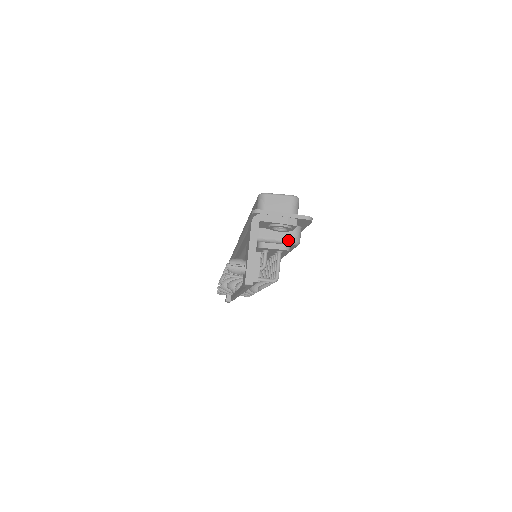
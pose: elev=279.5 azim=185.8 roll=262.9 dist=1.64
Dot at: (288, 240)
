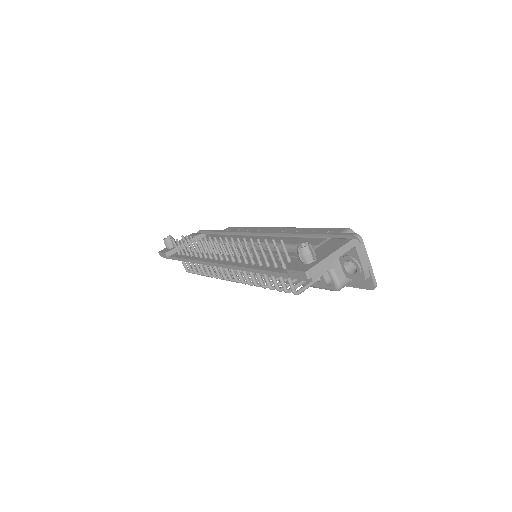
Dot at: (338, 280)
